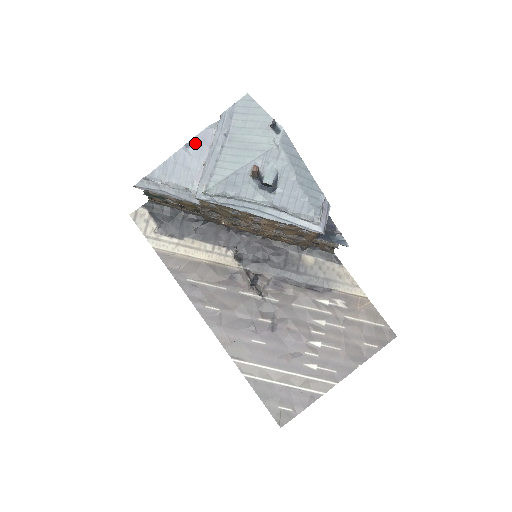
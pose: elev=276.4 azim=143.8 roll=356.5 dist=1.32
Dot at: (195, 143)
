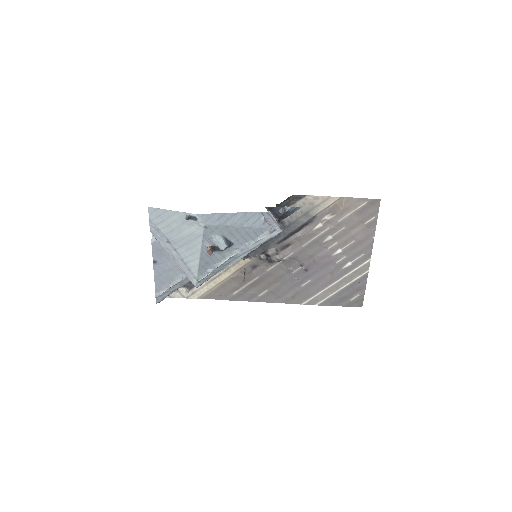
Dot at: (156, 257)
